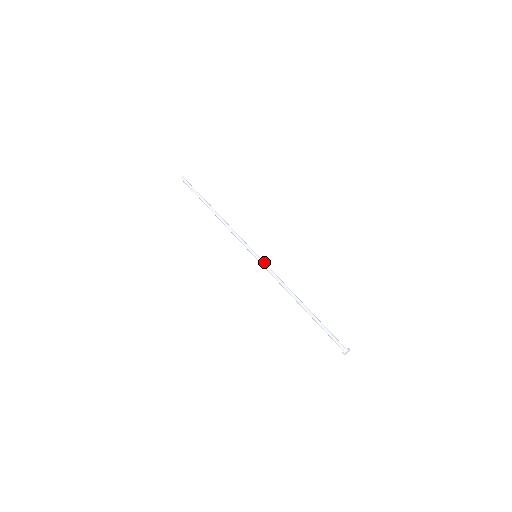
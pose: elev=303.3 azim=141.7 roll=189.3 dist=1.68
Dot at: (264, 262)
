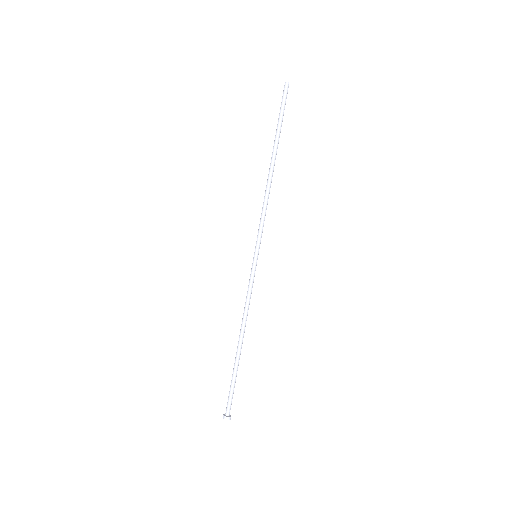
Dot at: (254, 270)
